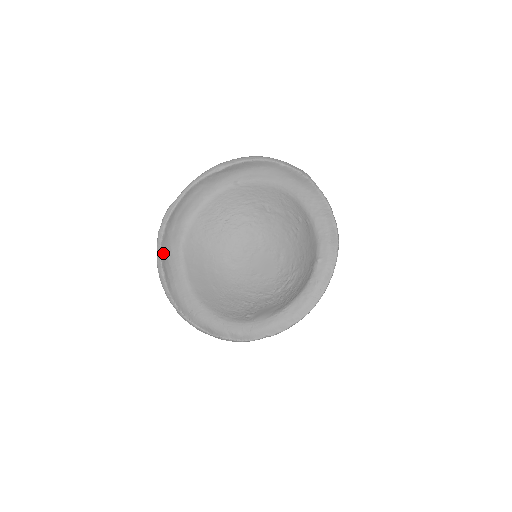
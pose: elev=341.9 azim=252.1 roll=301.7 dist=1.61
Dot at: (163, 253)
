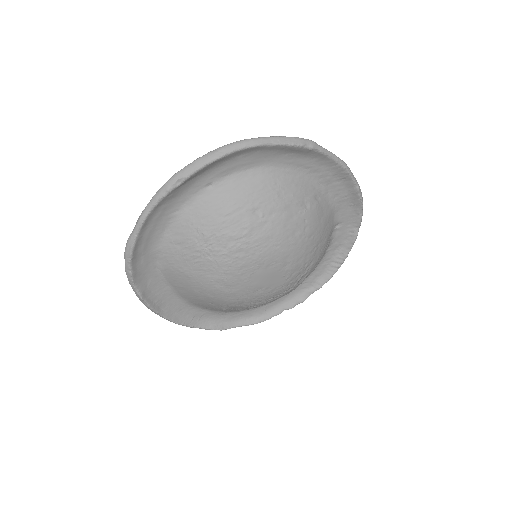
Dot at: (139, 287)
